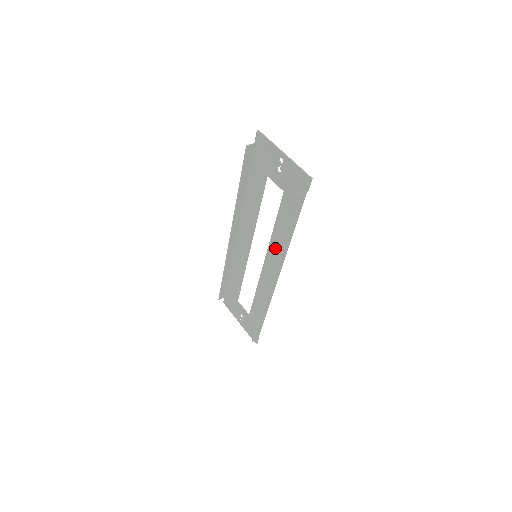
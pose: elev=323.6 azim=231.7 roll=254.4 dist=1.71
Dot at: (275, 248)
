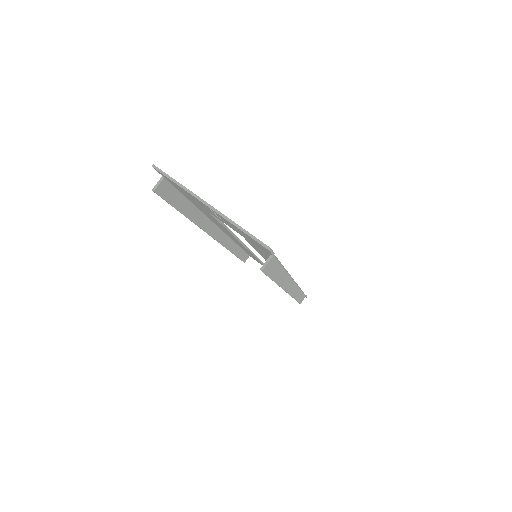
Dot at: occluded
